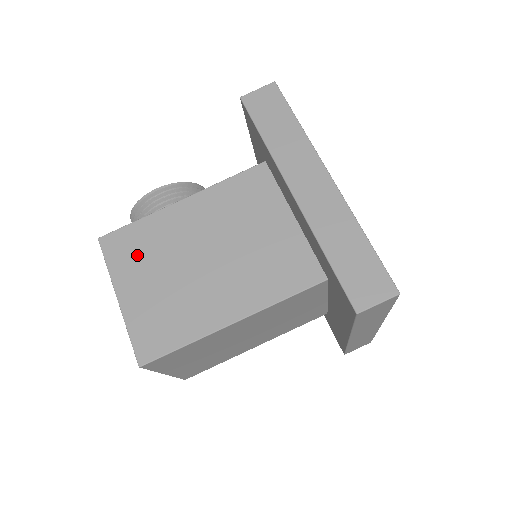
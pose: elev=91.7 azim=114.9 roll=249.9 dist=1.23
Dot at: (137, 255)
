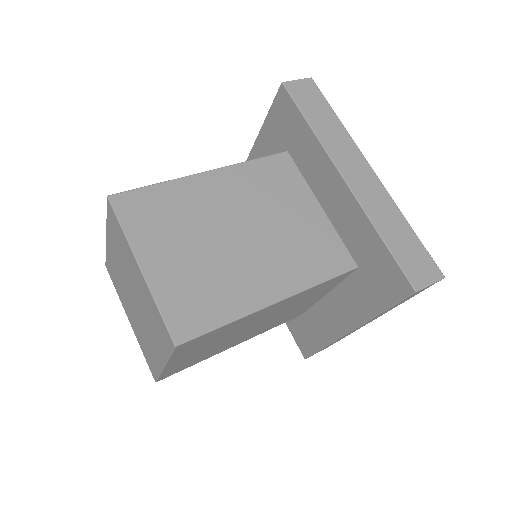
Dot at: occluded
